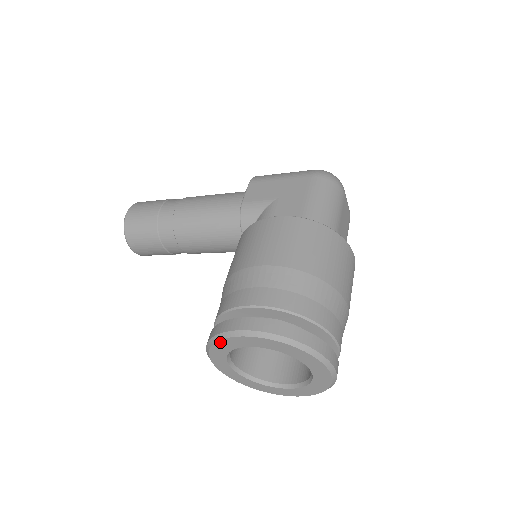
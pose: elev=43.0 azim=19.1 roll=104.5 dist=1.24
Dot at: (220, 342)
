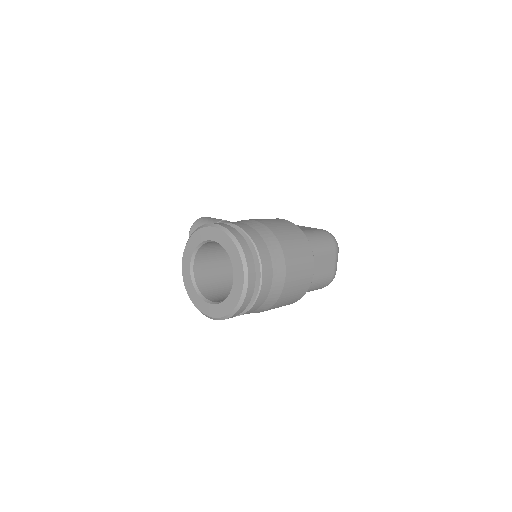
Dot at: (197, 233)
